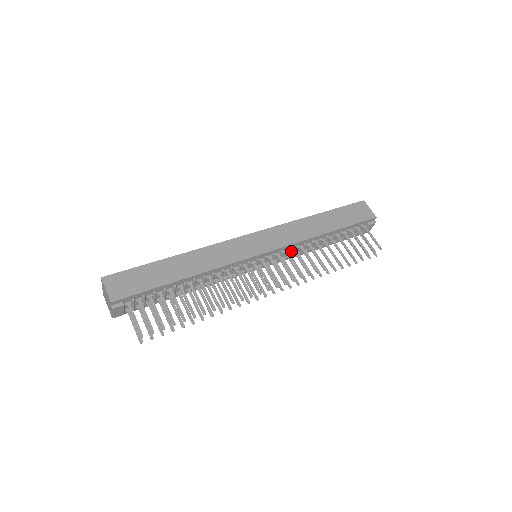
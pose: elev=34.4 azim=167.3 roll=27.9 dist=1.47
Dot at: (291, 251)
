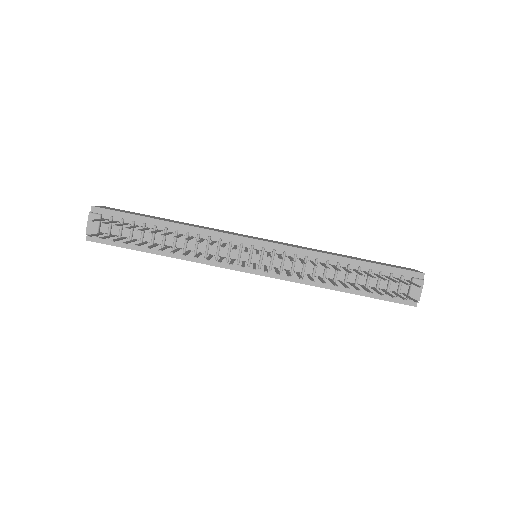
Dot at: (299, 265)
